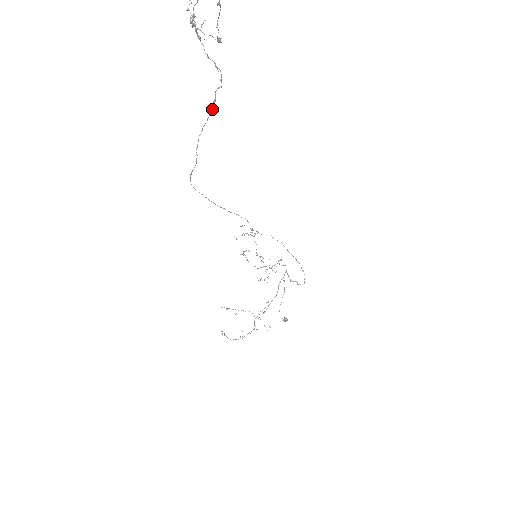
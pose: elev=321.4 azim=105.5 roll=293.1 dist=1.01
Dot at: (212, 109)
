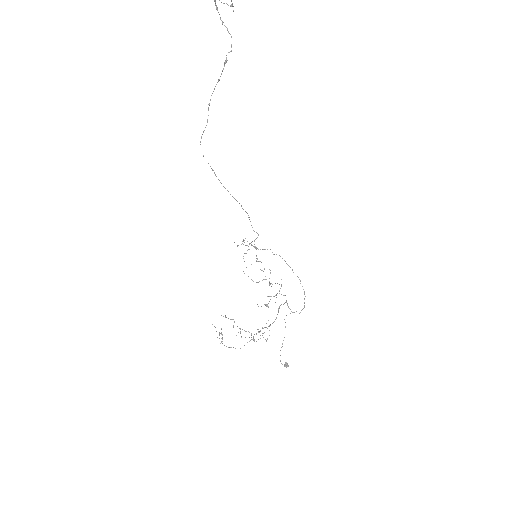
Dot at: occluded
